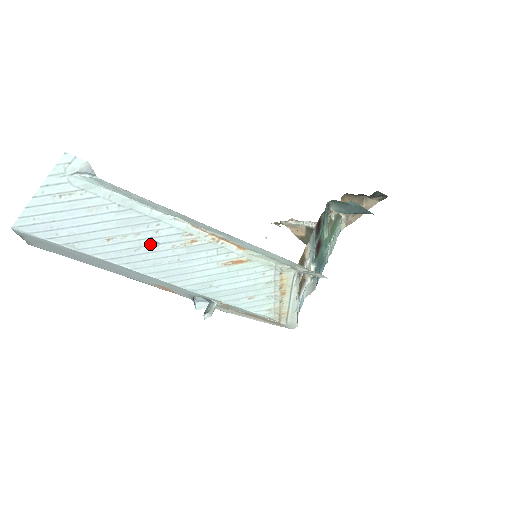
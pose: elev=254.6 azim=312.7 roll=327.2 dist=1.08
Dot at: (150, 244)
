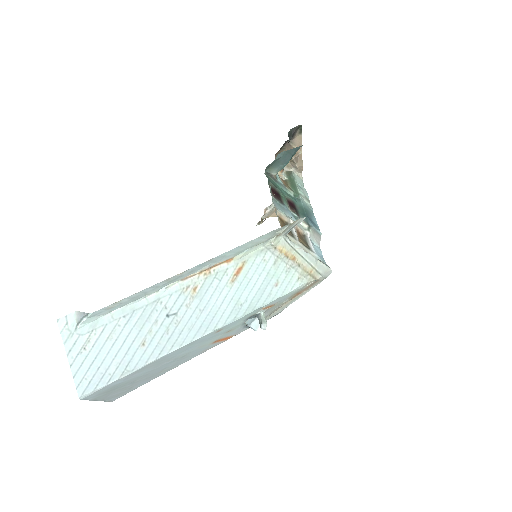
Dot at: (171, 320)
